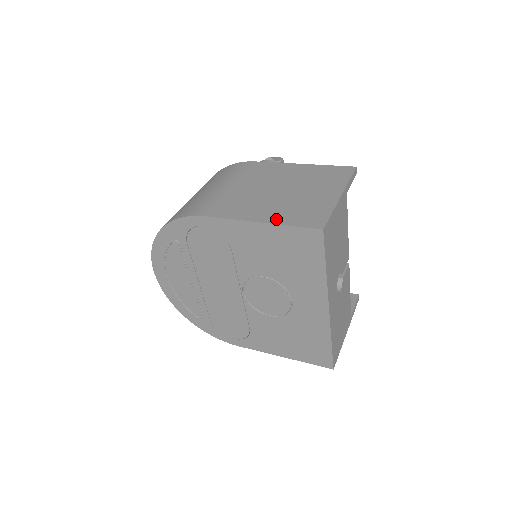
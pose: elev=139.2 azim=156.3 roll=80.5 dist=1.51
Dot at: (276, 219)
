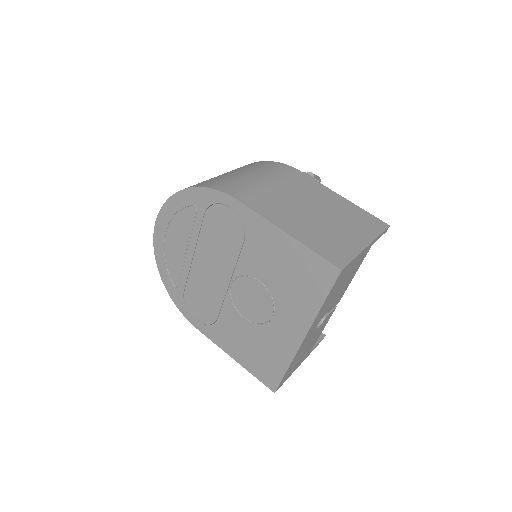
Dot at: (302, 237)
